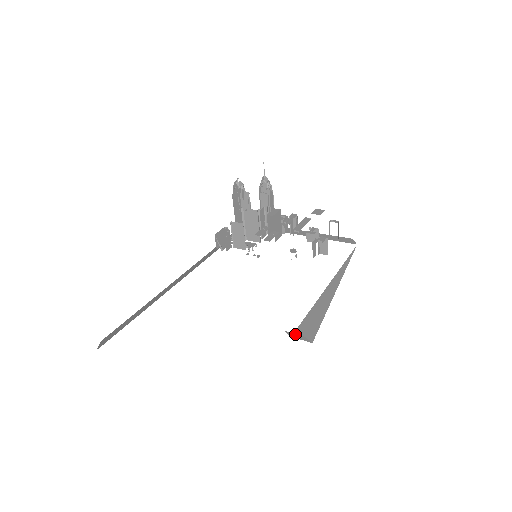
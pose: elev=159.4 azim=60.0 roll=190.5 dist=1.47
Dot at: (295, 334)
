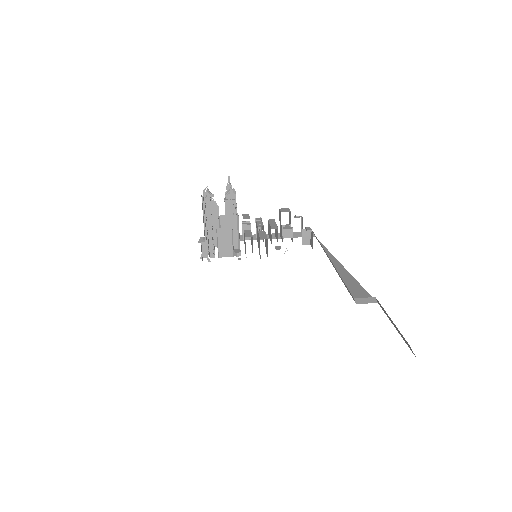
Dot at: (365, 298)
